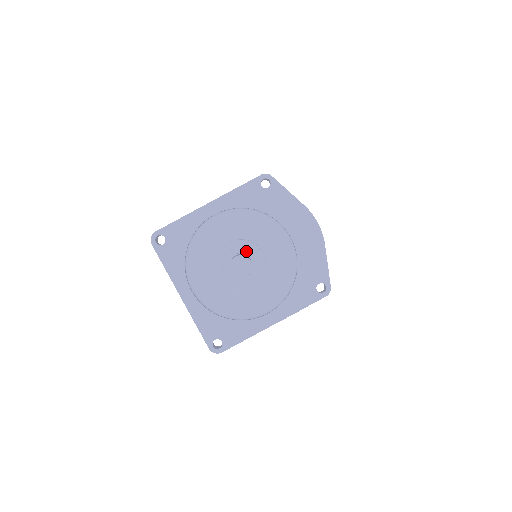
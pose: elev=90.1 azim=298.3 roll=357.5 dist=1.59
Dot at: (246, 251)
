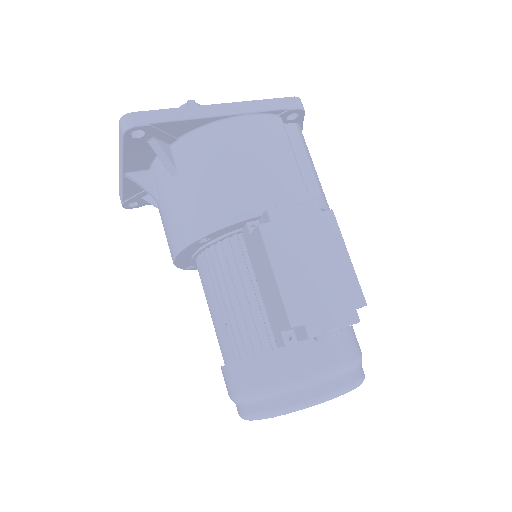
Dot at: occluded
